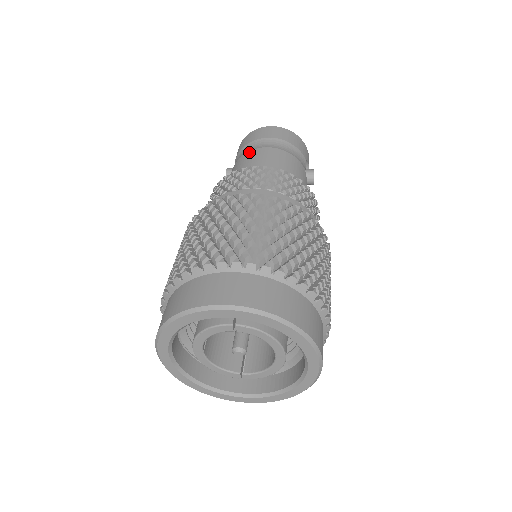
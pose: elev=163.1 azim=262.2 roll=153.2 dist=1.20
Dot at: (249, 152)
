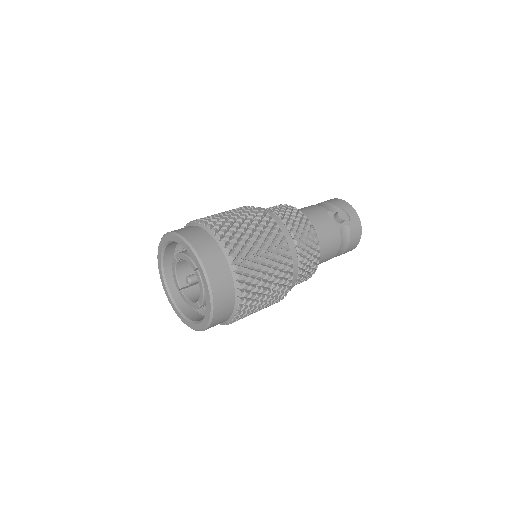
Dot at: occluded
